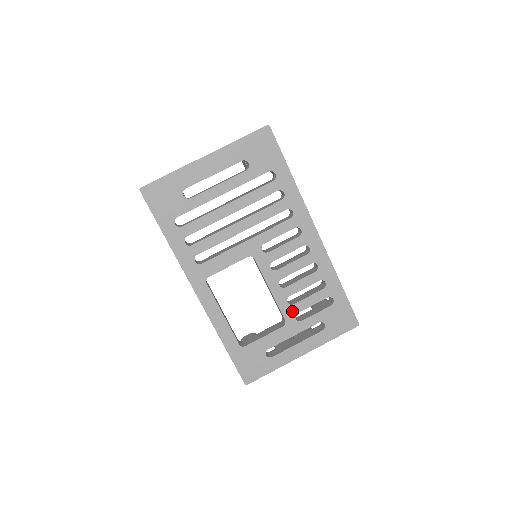
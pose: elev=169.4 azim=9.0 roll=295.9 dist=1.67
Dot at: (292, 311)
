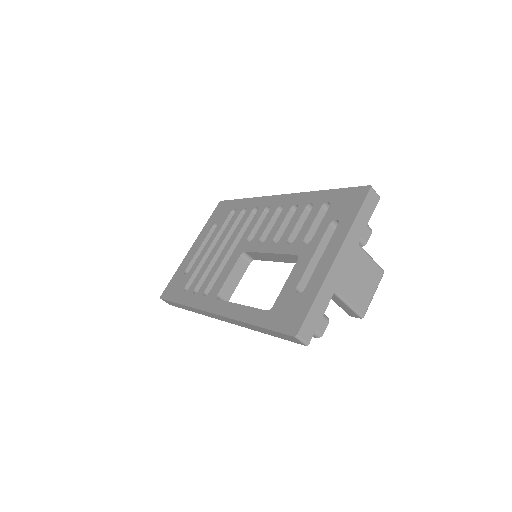
Dot at: (297, 244)
